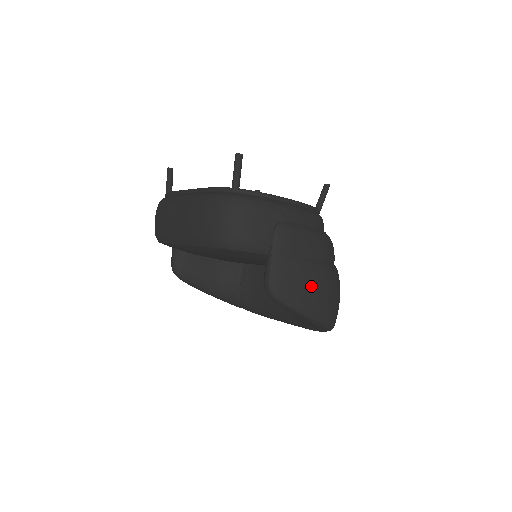
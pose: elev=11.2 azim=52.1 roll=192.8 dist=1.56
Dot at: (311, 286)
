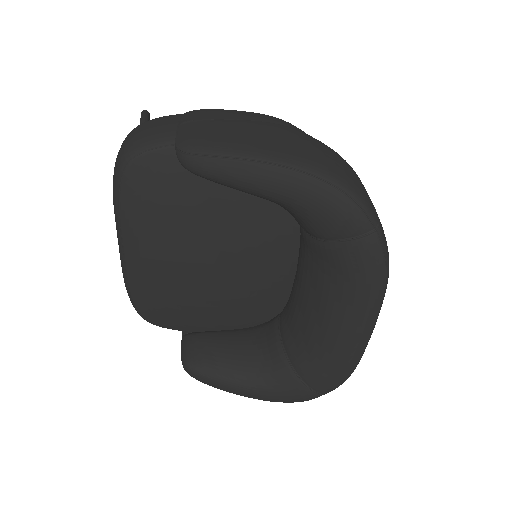
Dot at: (254, 133)
